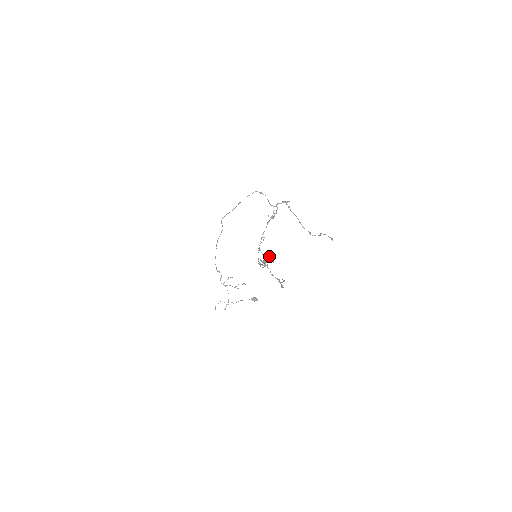
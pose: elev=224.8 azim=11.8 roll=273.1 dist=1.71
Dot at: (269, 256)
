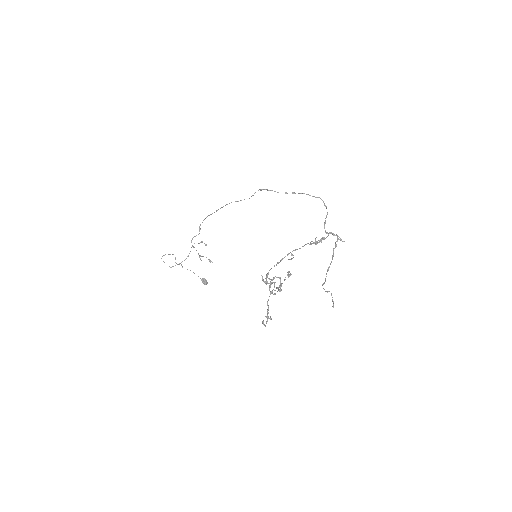
Dot at: (280, 280)
